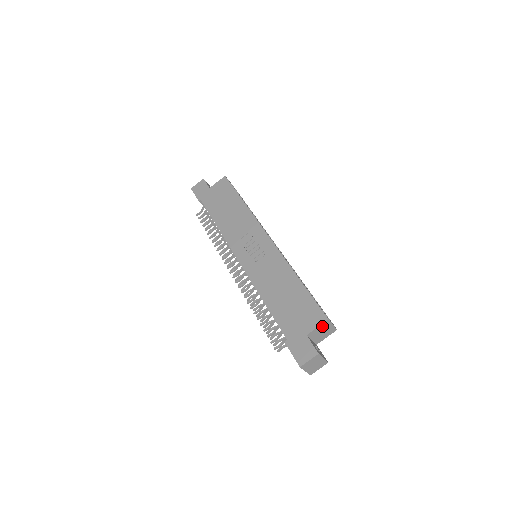
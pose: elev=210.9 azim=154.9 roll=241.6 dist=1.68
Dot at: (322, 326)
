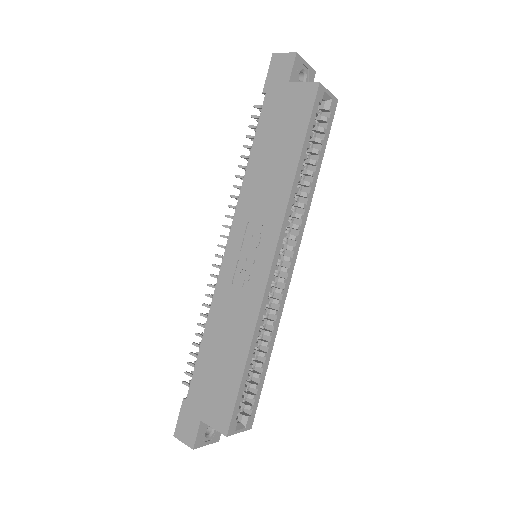
Dot at: (221, 429)
